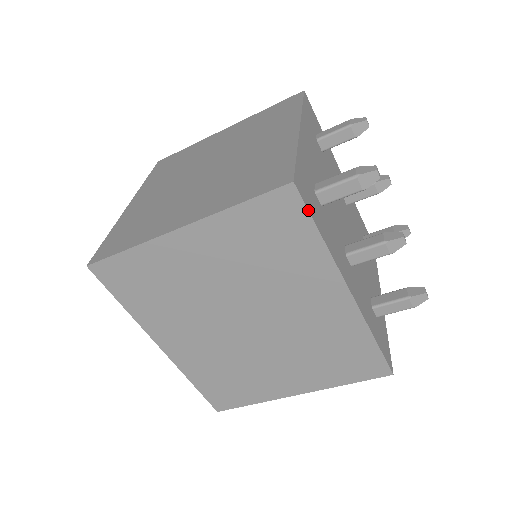
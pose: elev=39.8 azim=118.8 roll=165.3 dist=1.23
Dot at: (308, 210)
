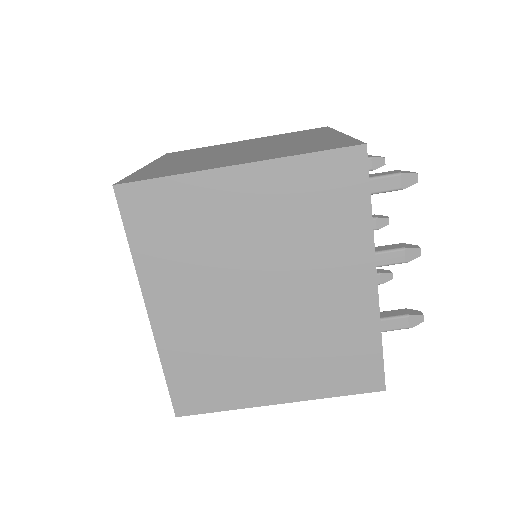
Dot at: occluded
